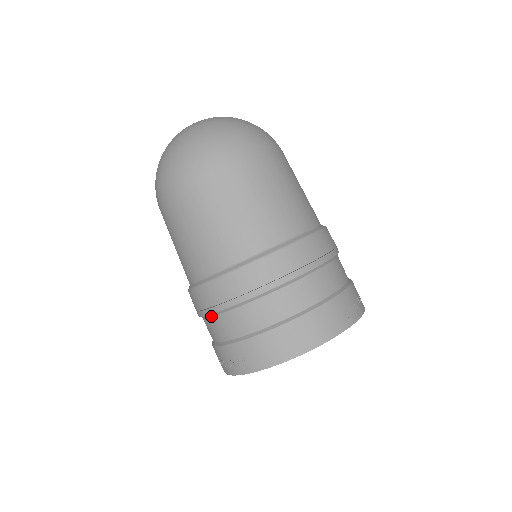
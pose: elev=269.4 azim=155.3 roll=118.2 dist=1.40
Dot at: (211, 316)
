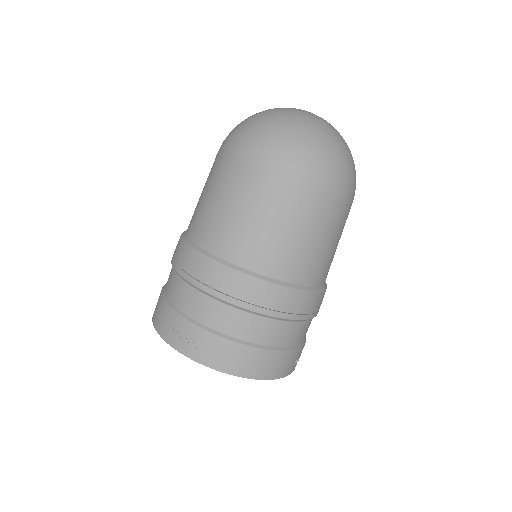
Dot at: (201, 291)
